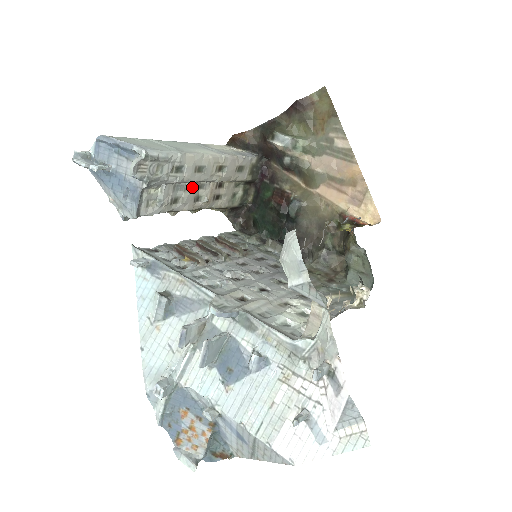
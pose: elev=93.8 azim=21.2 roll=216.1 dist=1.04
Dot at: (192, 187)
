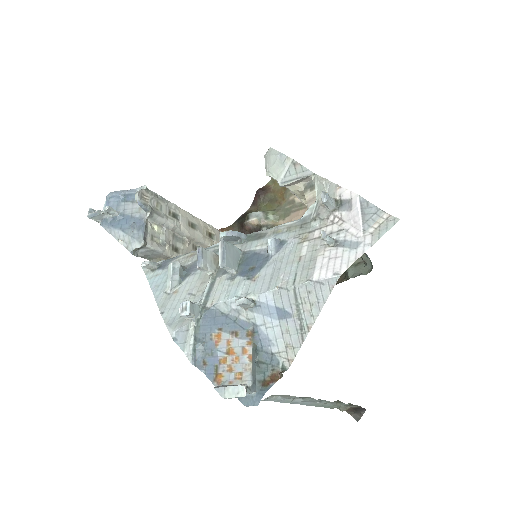
Dot at: (189, 241)
